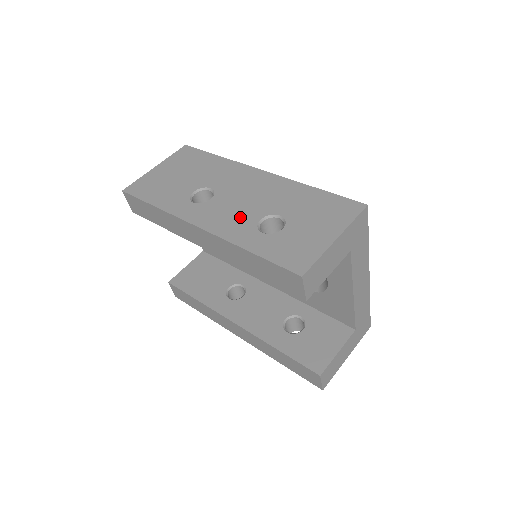
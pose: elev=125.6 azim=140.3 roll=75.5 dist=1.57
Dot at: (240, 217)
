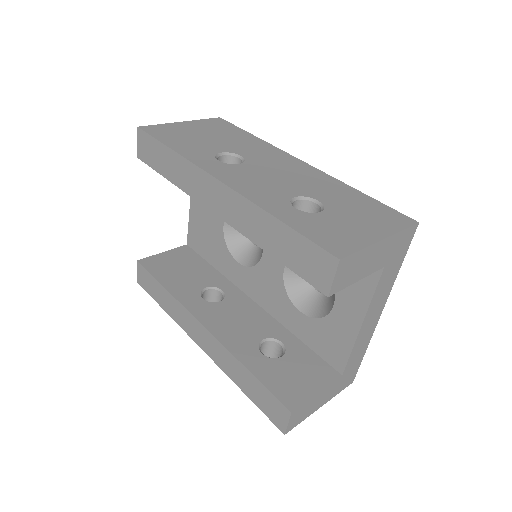
Dot at: (271, 188)
